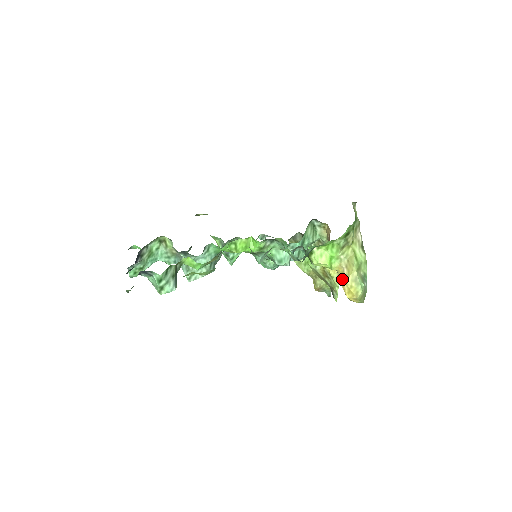
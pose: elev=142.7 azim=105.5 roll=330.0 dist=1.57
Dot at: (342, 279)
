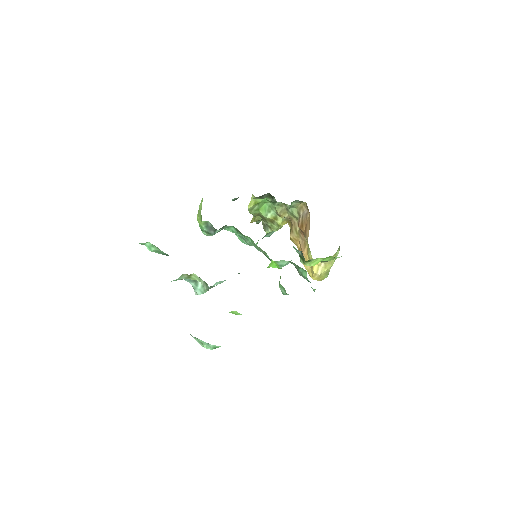
Dot at: (317, 270)
